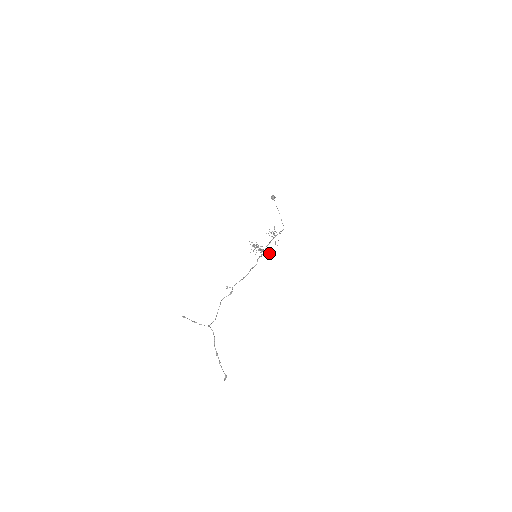
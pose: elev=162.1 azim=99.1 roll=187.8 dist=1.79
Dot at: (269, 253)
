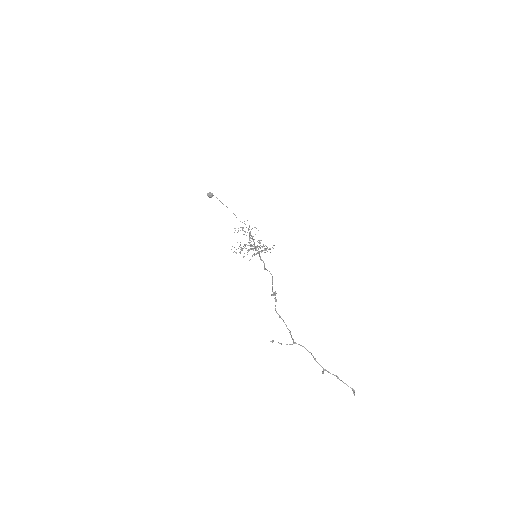
Dot at: occluded
